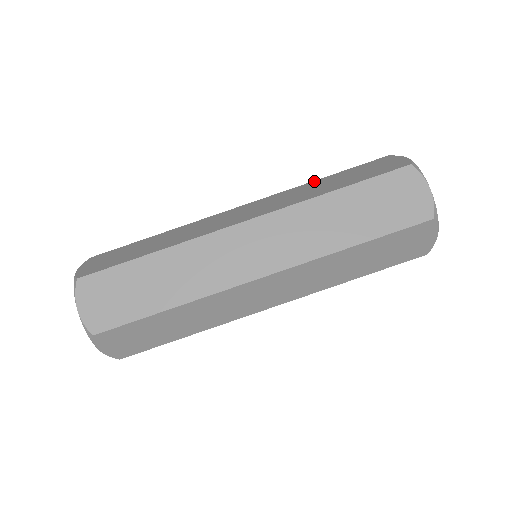
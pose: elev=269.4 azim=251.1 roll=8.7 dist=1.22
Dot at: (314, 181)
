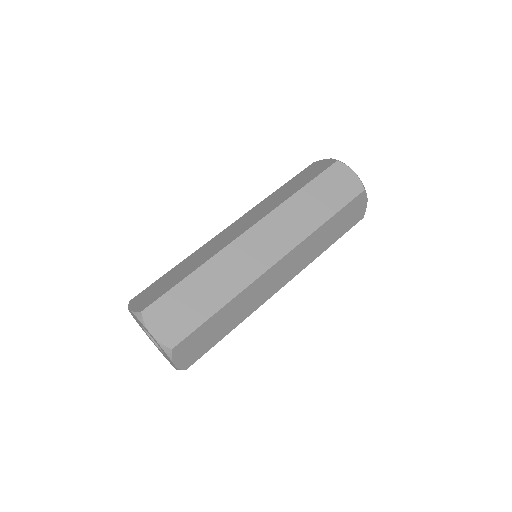
Dot at: occluded
